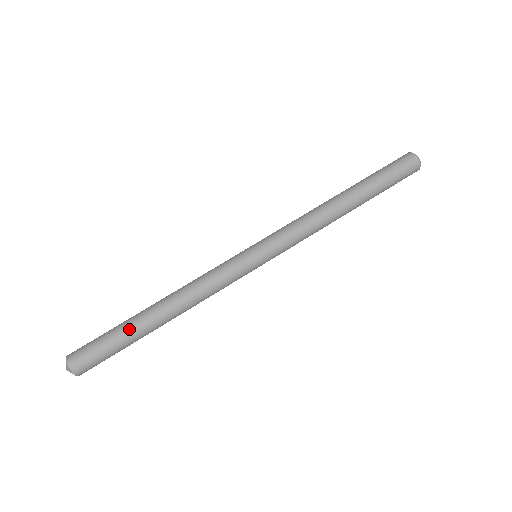
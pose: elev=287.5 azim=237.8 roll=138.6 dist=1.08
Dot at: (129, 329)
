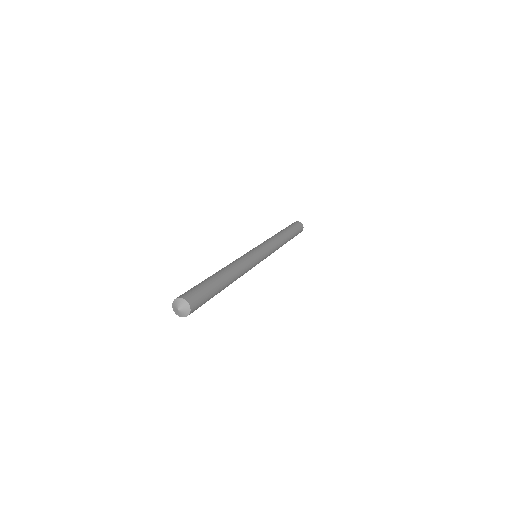
Dot at: (207, 279)
